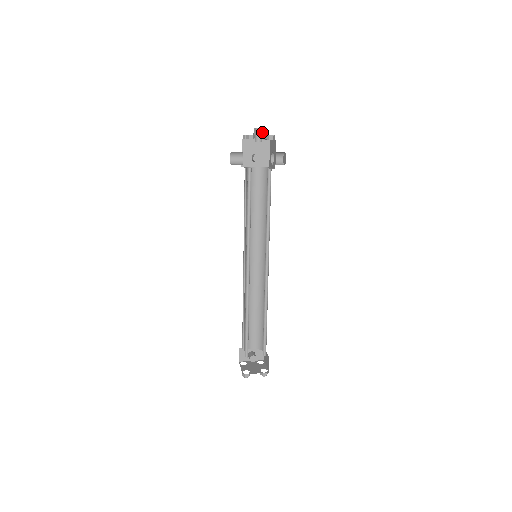
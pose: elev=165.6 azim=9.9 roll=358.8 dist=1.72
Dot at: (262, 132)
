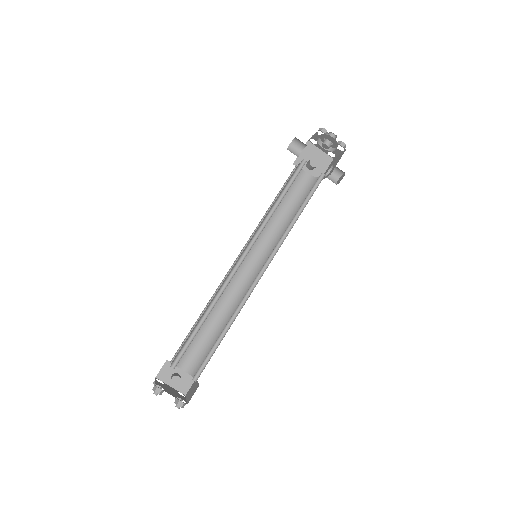
Dot at: occluded
